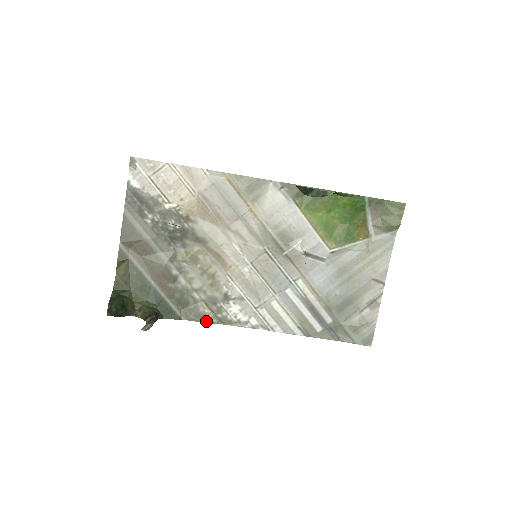
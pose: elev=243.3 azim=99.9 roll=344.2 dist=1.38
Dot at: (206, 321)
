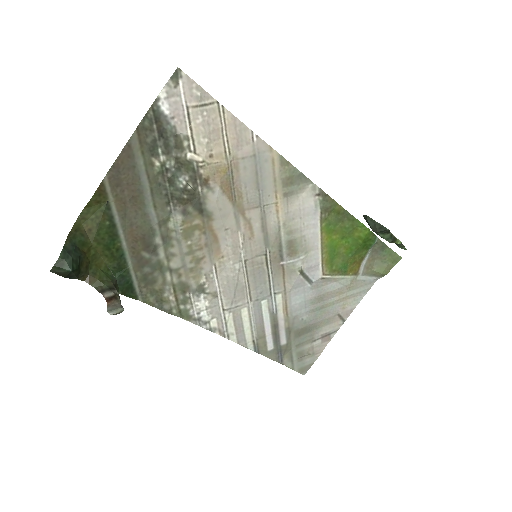
Dot at: (165, 309)
